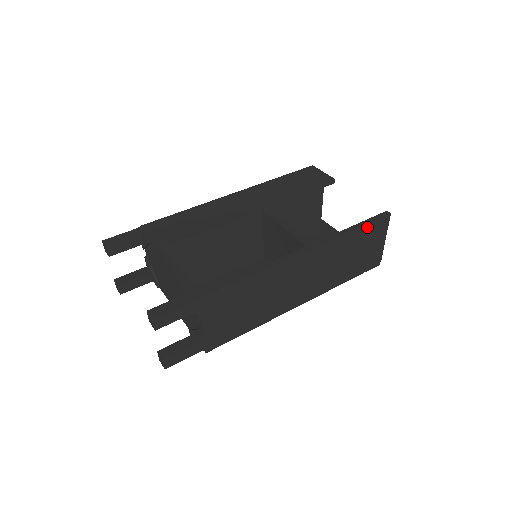
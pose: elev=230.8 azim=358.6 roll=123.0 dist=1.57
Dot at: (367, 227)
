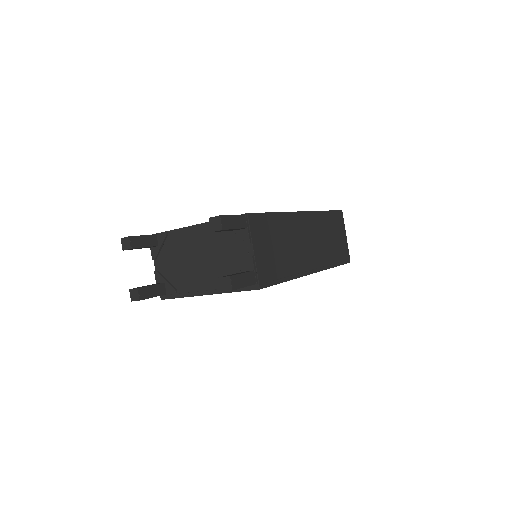
Dot at: (333, 214)
